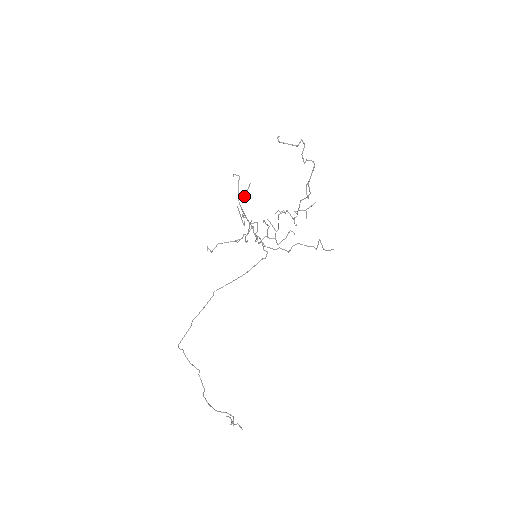
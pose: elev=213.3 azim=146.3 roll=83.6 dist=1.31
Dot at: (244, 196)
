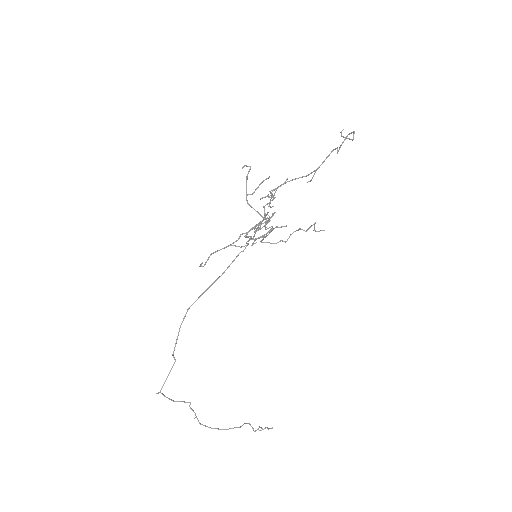
Dot at: occluded
